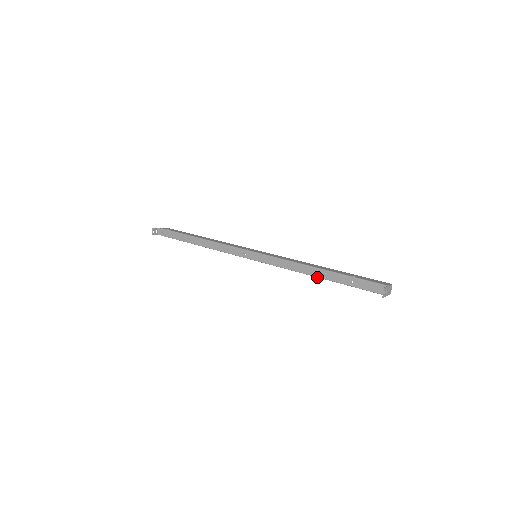
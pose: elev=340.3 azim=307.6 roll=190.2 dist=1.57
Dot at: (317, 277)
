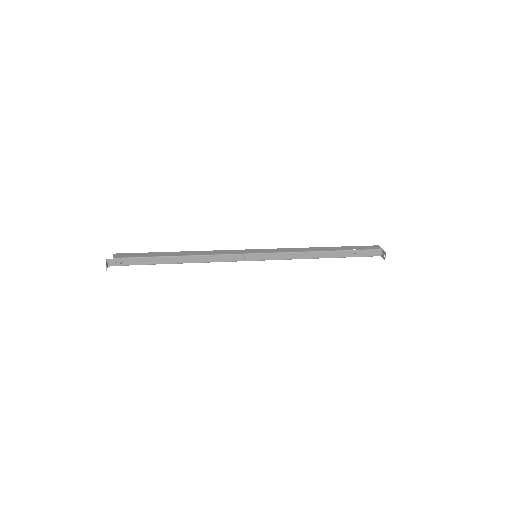
Dot at: occluded
